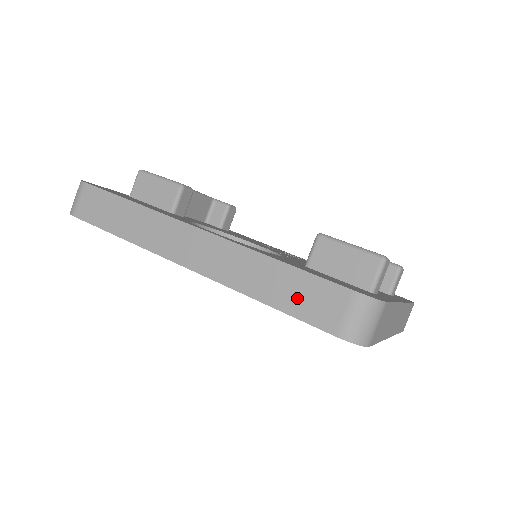
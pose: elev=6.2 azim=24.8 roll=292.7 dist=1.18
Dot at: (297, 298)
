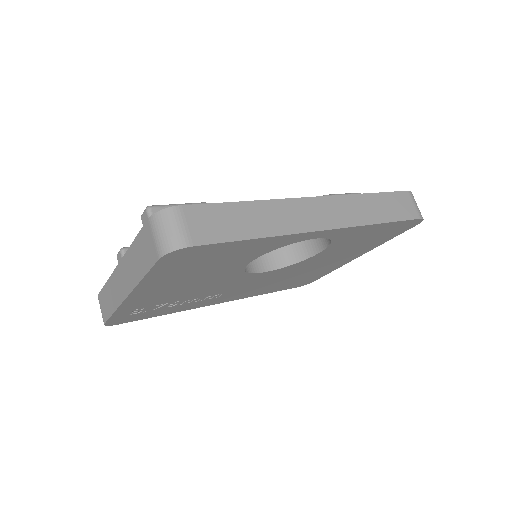
Dot at: (393, 209)
